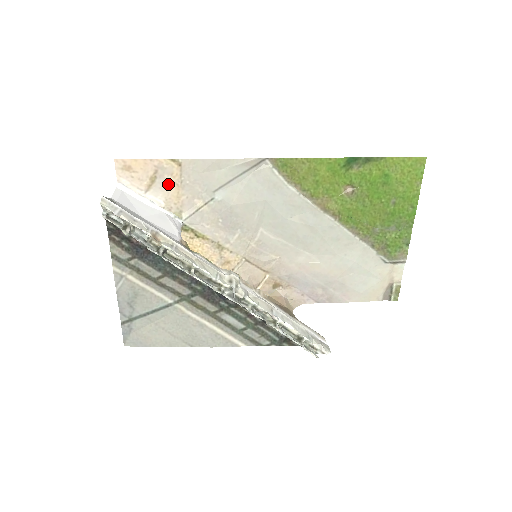
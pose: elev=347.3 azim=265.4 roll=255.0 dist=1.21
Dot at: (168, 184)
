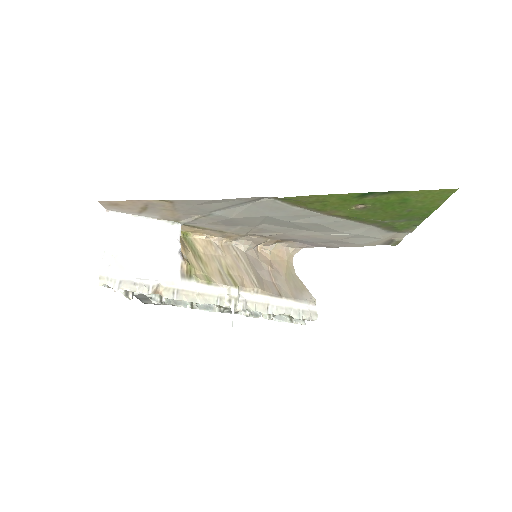
Dot at: (161, 210)
